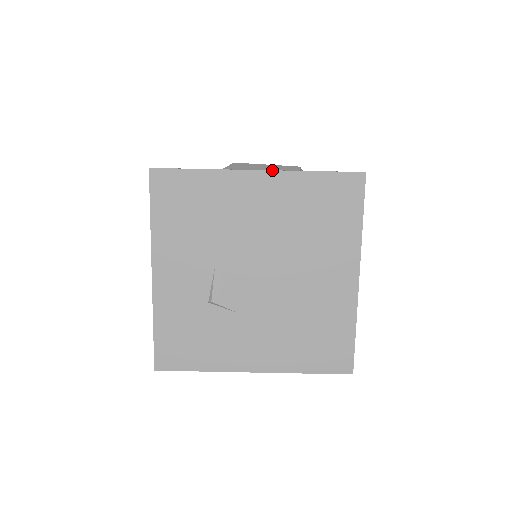
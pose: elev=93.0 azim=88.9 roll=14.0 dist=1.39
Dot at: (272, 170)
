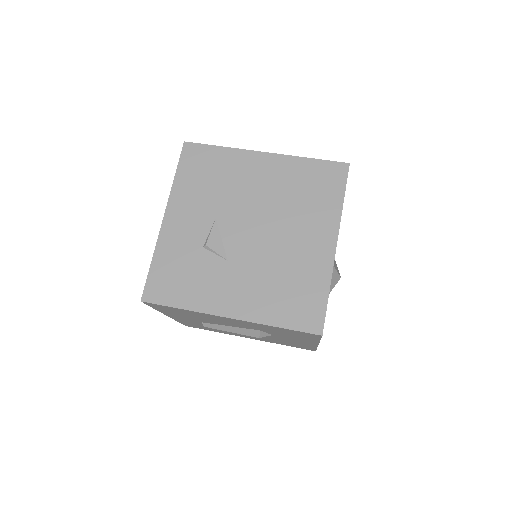
Dot at: (276, 153)
